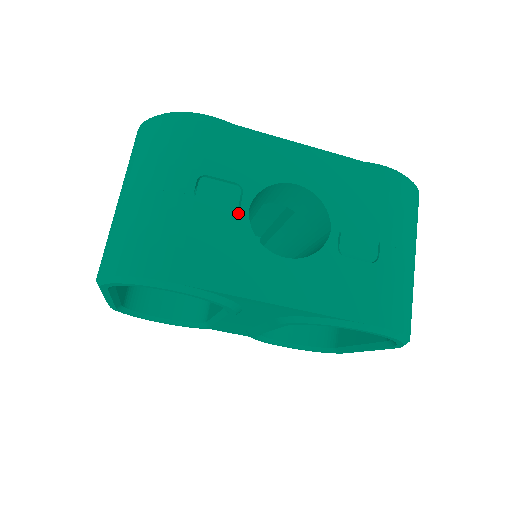
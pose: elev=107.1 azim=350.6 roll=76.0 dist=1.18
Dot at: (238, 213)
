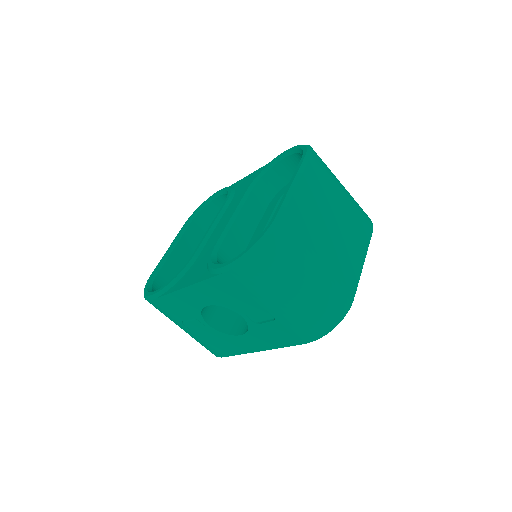
Dot at: (208, 328)
